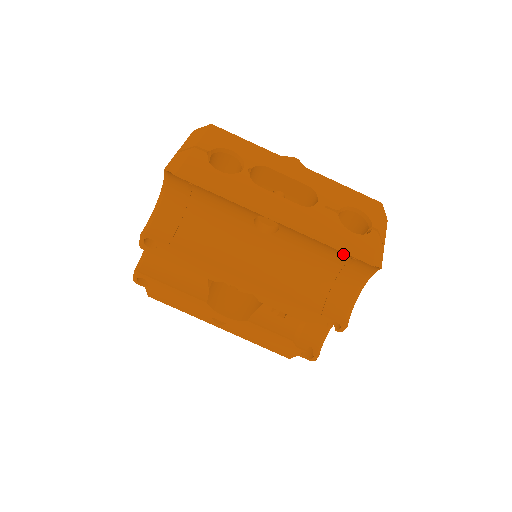
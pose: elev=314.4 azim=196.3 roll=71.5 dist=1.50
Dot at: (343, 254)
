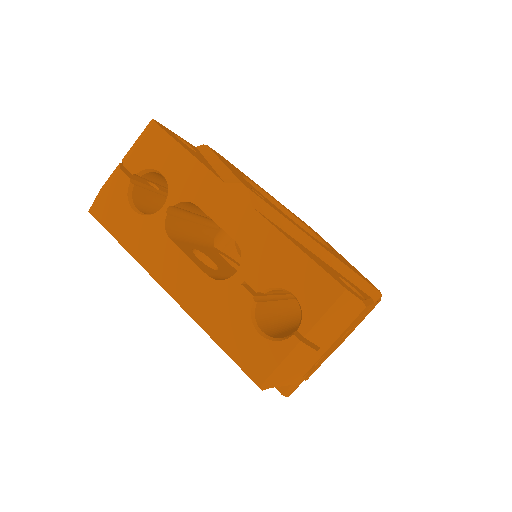
Dot at: occluded
